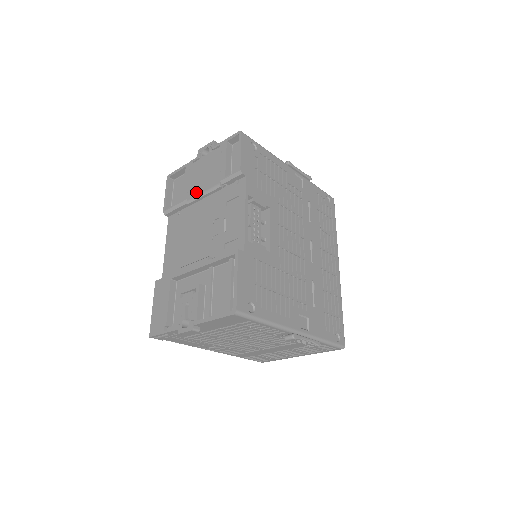
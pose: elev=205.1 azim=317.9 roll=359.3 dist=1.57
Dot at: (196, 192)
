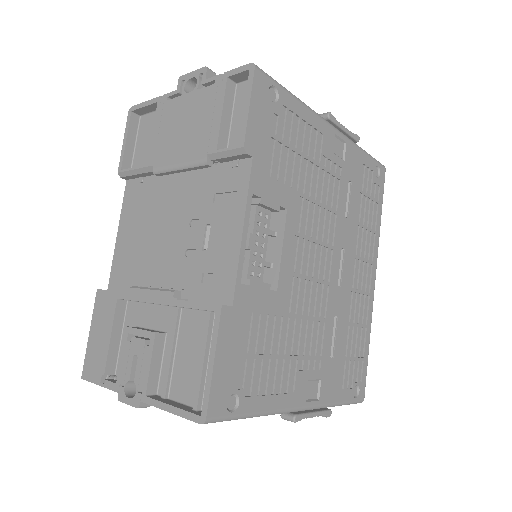
Dot at: (168, 159)
